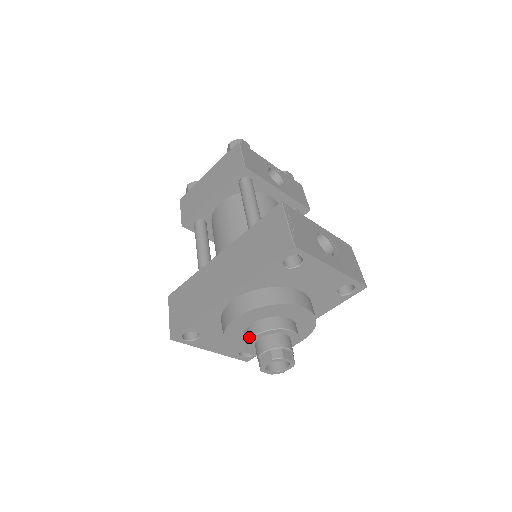
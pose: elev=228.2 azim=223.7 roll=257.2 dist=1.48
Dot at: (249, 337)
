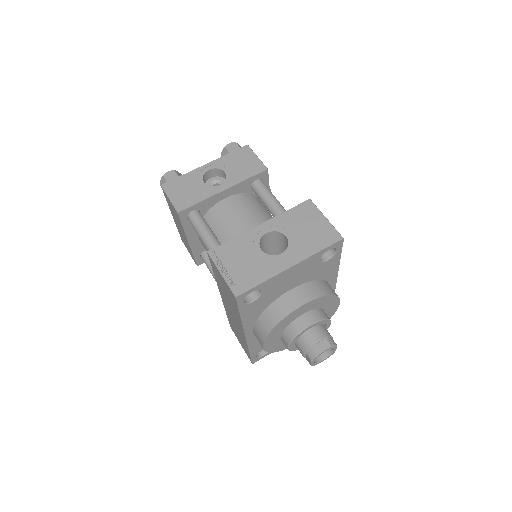
Dot at: (287, 348)
